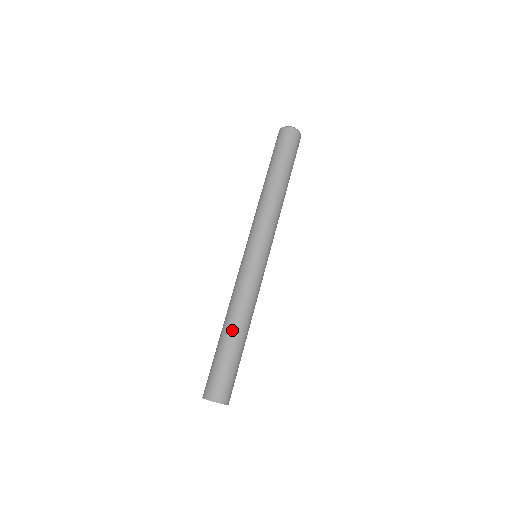
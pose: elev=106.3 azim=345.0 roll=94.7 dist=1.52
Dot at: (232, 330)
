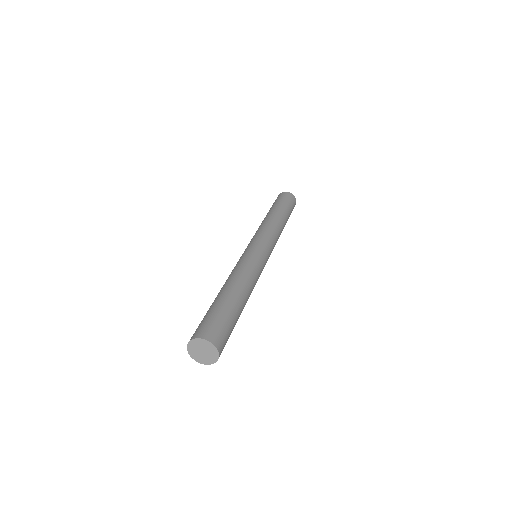
Dot at: (235, 290)
